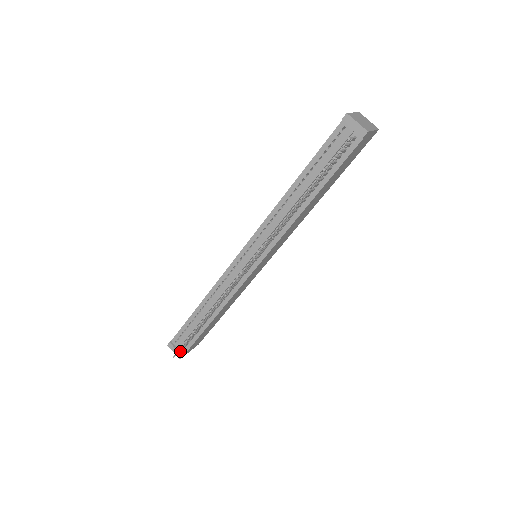
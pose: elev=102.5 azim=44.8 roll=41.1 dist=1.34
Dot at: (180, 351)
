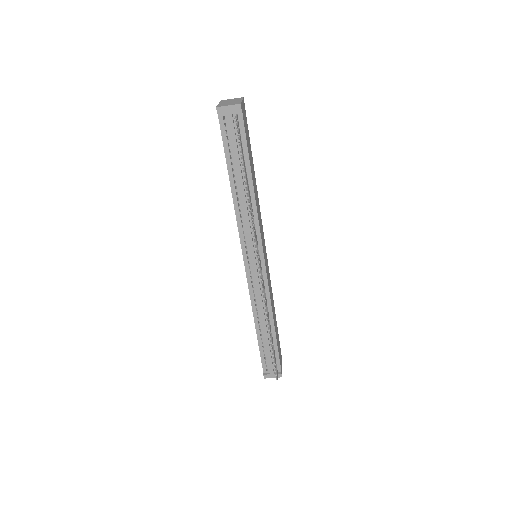
Dot at: occluded
